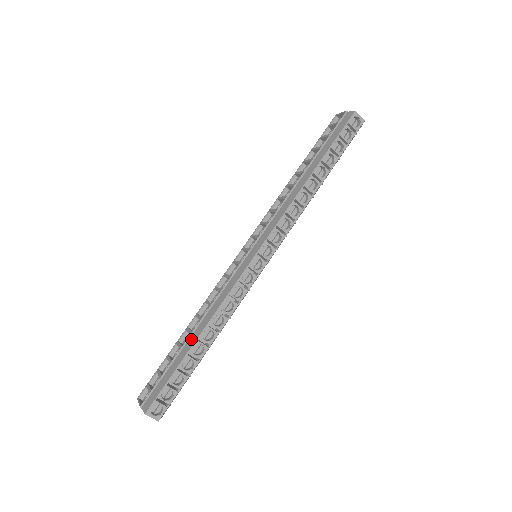
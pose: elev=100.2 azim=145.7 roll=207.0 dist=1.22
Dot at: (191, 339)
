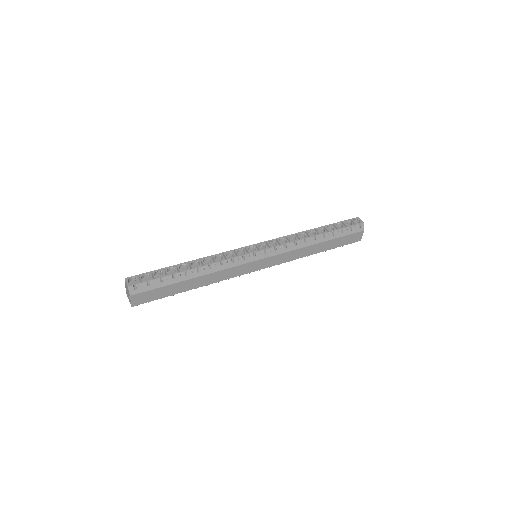
Dot at: (184, 266)
